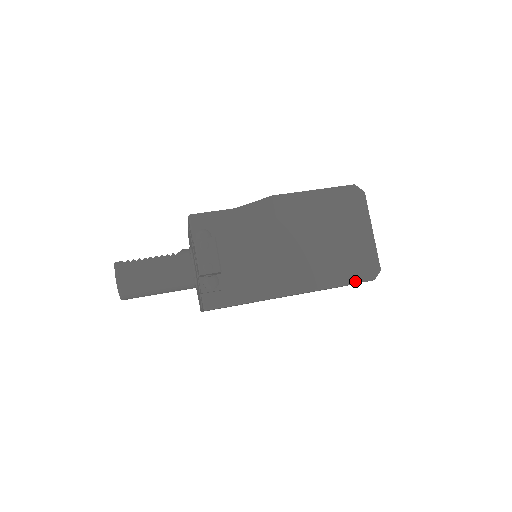
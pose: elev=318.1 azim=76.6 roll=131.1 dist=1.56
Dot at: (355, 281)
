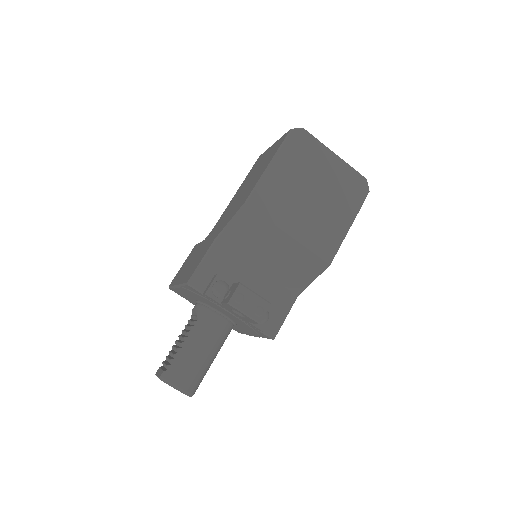
Dot at: (359, 206)
